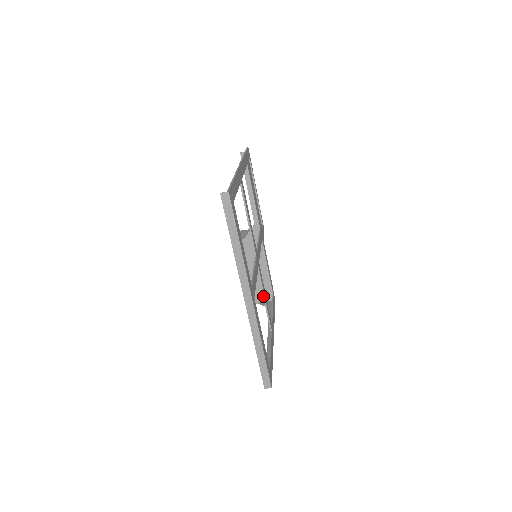
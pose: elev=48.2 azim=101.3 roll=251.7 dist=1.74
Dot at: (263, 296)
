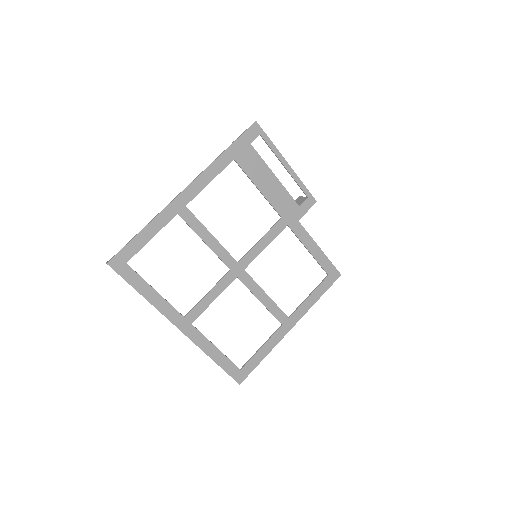
Dot at: (257, 298)
